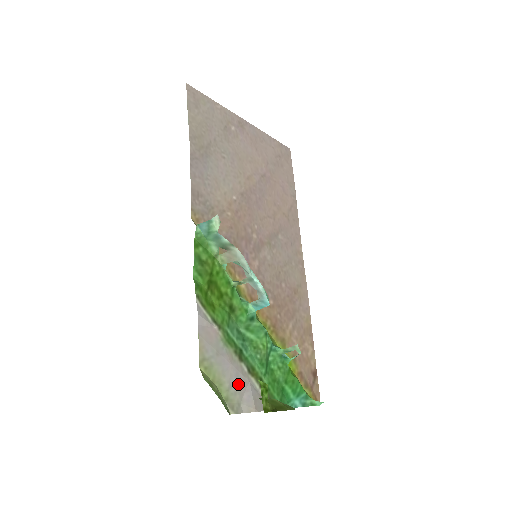
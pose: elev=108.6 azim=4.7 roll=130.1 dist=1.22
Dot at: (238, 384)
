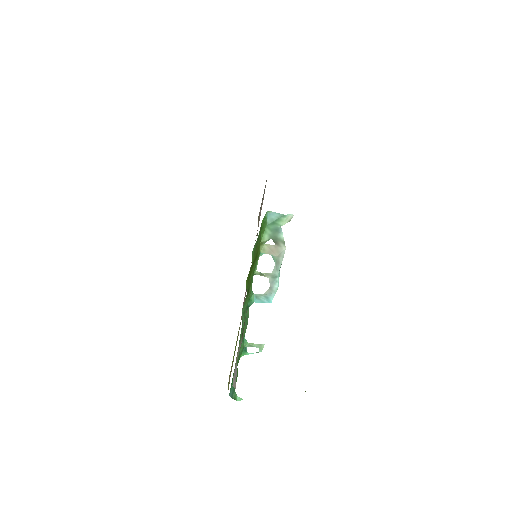
Dot at: (237, 359)
